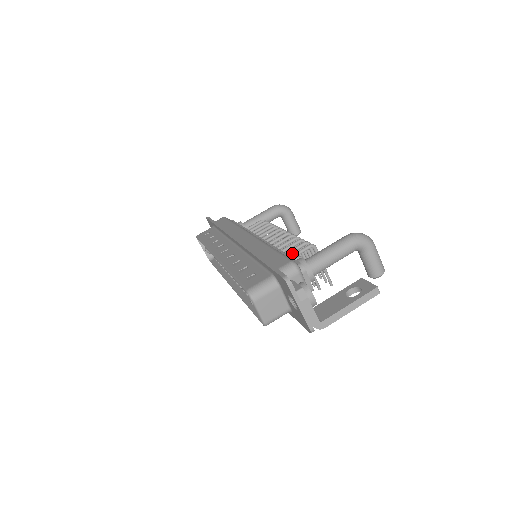
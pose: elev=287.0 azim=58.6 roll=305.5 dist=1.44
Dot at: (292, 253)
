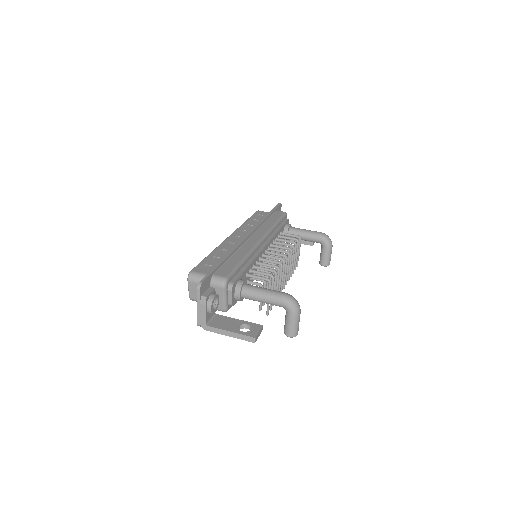
Dot at: occluded
